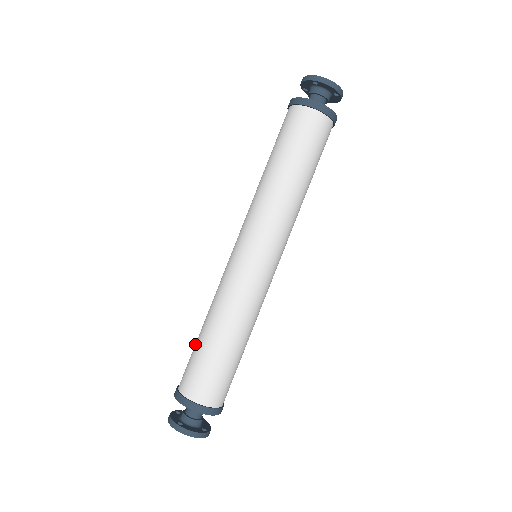
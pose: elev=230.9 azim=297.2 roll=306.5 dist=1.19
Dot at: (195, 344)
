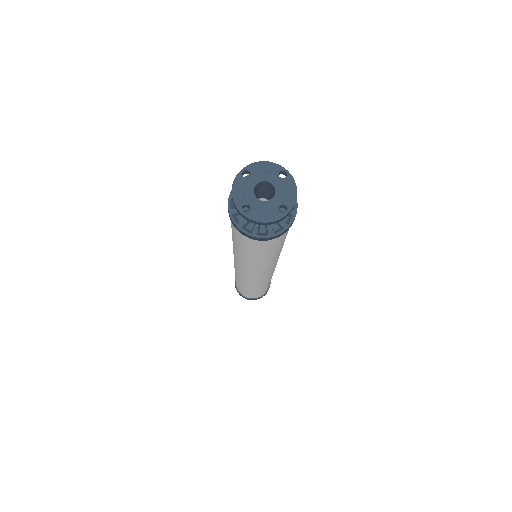
Dot at: occluded
